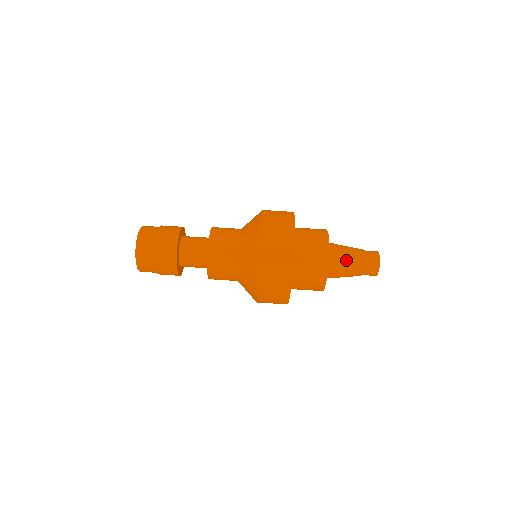
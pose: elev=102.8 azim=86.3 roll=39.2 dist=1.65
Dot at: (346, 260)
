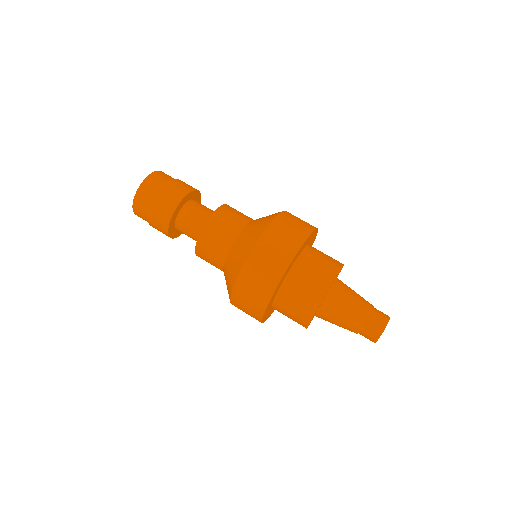
Dot at: (349, 304)
